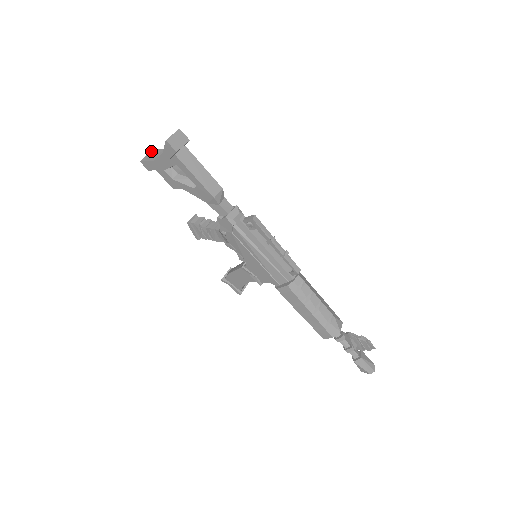
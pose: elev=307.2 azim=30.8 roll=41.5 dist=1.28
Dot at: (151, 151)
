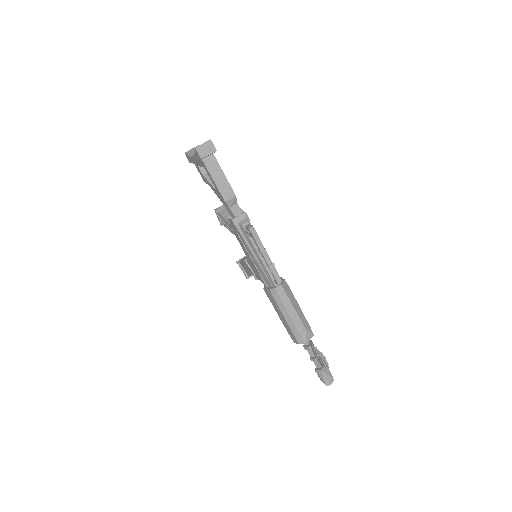
Dot at: (196, 146)
